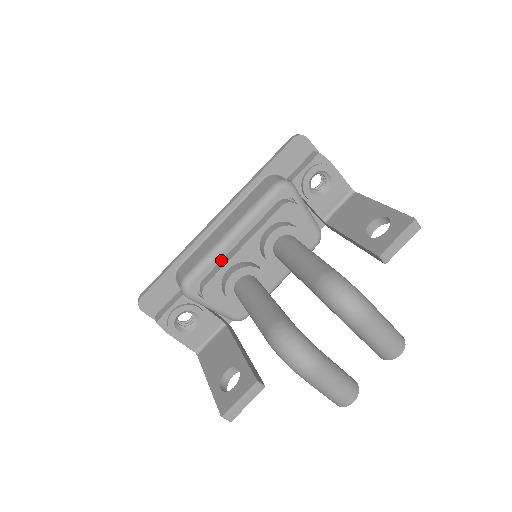
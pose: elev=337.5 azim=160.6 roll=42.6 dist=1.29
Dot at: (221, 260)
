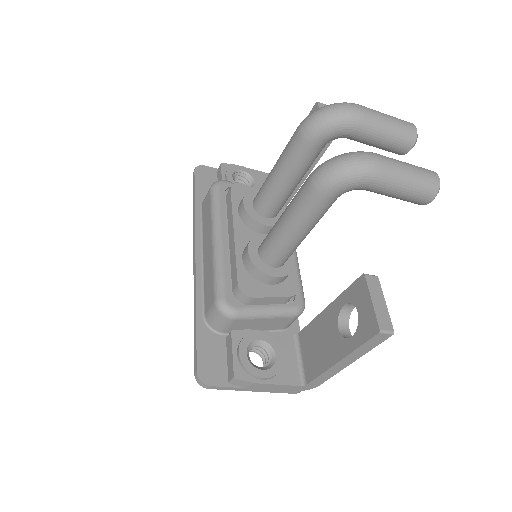
Dot at: (230, 264)
